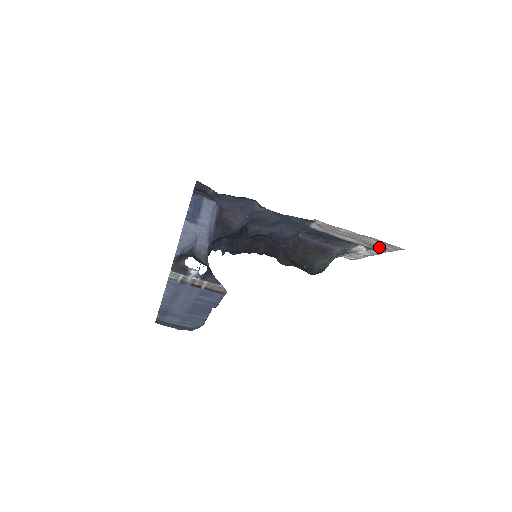
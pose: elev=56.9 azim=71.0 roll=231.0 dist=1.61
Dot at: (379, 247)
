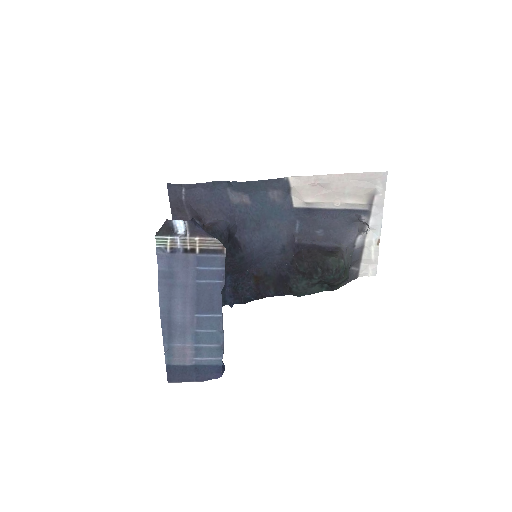
Dot at: (371, 200)
